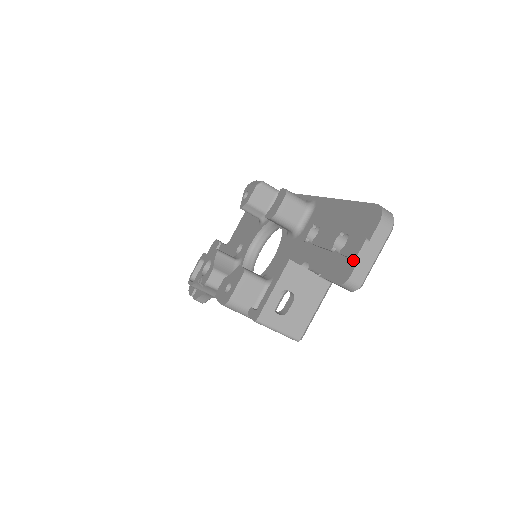
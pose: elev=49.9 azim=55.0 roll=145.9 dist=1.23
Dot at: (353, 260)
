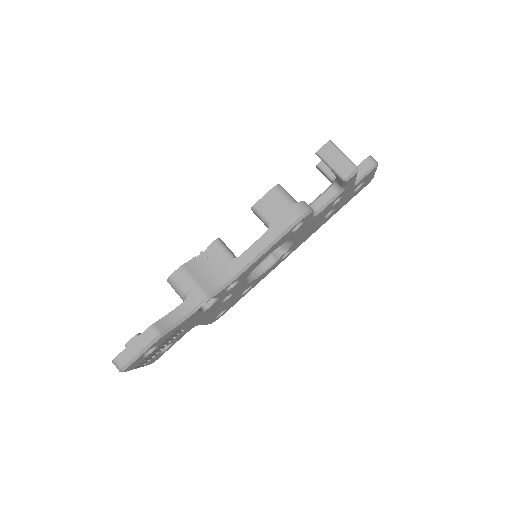
Dot at: occluded
